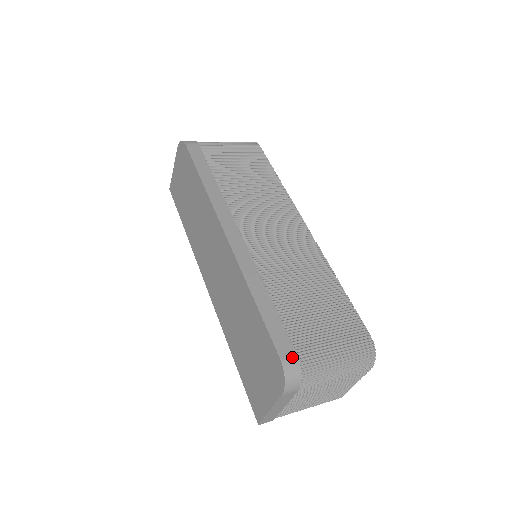
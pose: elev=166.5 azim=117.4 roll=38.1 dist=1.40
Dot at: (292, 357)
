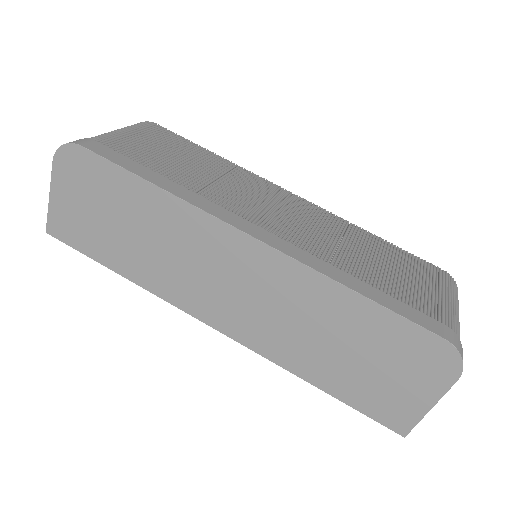
Dot at: (447, 331)
